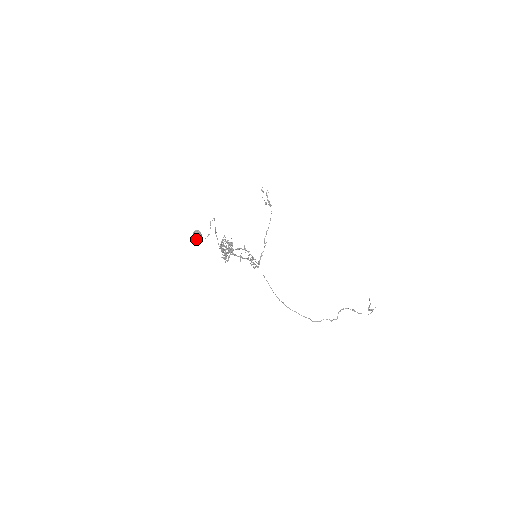
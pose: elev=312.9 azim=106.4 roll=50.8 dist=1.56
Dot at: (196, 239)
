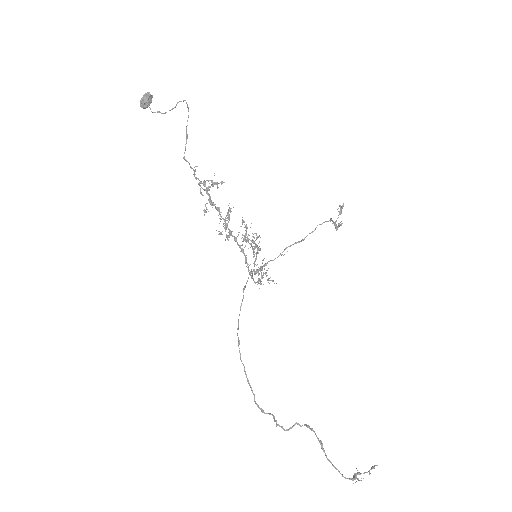
Dot at: (141, 104)
